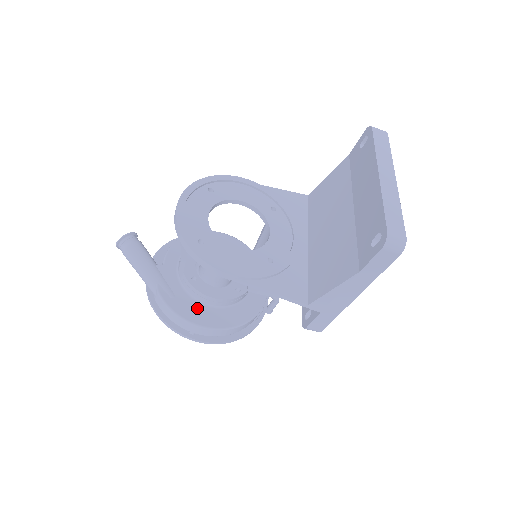
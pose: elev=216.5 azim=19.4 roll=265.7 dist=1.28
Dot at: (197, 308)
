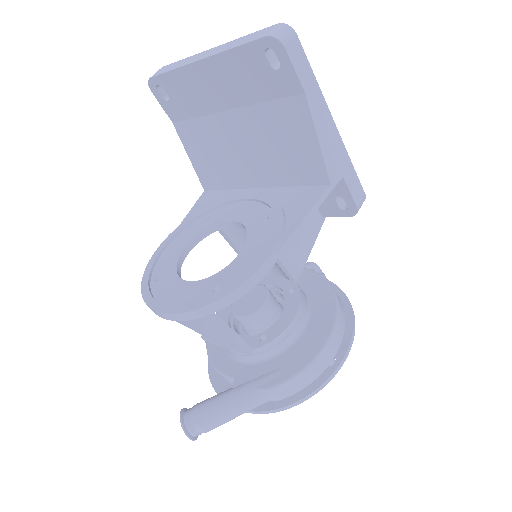
Dot at: (302, 344)
